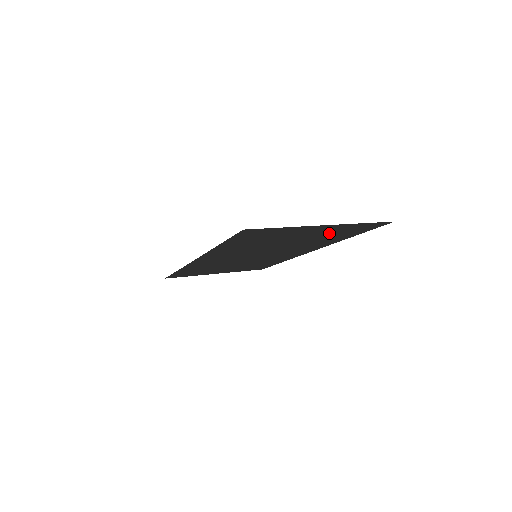
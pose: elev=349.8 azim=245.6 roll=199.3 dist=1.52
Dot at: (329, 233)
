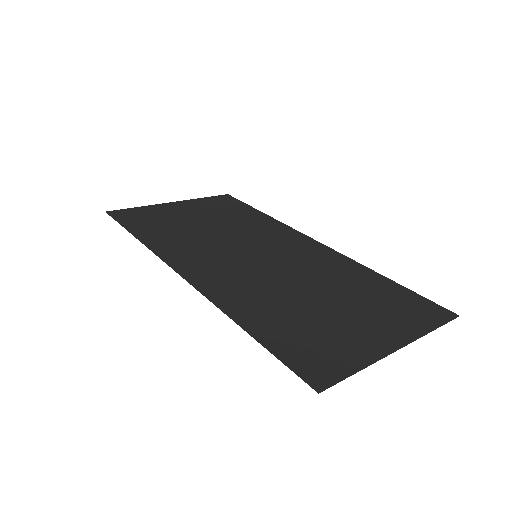
Dot at: (379, 307)
